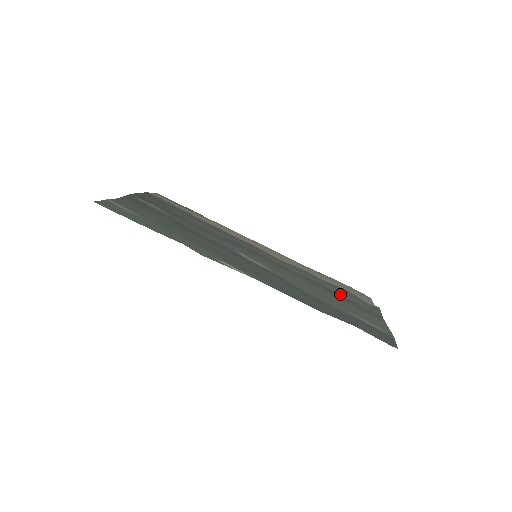
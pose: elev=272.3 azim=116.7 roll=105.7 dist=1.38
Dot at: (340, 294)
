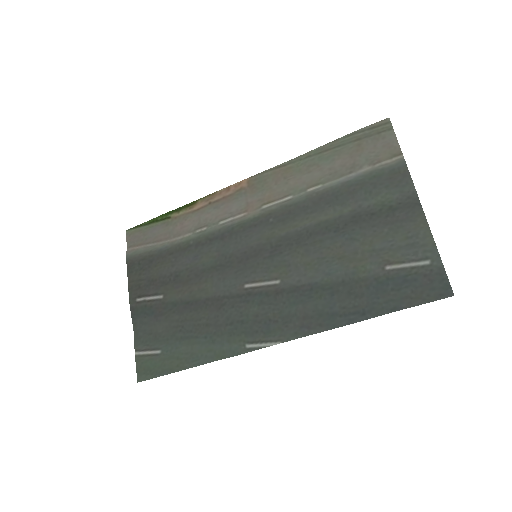
Dot at: (356, 210)
